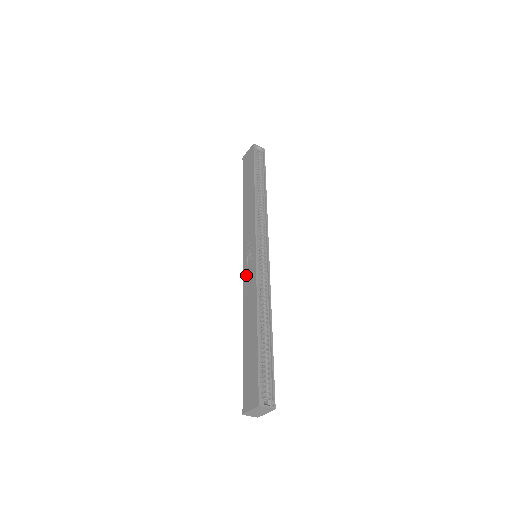
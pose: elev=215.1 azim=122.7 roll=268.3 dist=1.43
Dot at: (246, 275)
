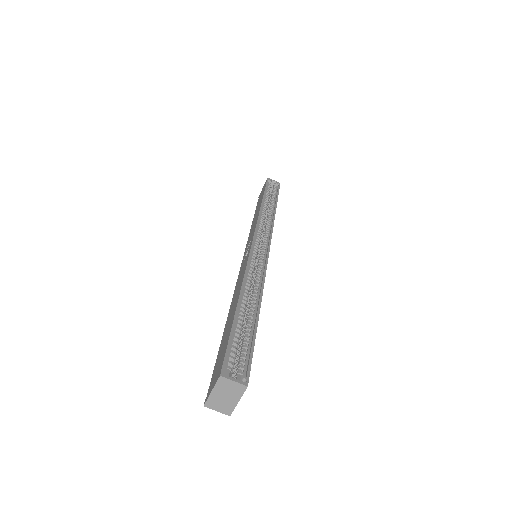
Dot at: (240, 271)
